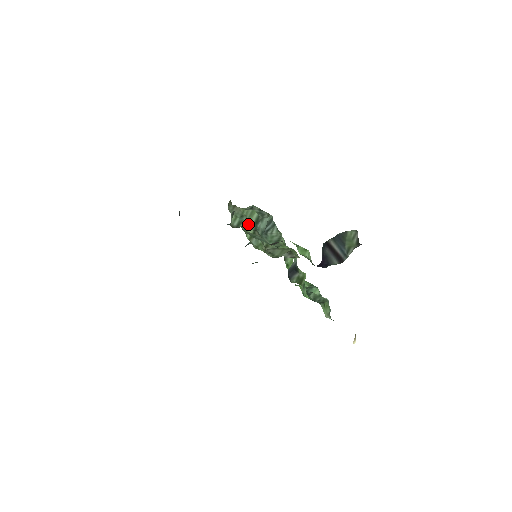
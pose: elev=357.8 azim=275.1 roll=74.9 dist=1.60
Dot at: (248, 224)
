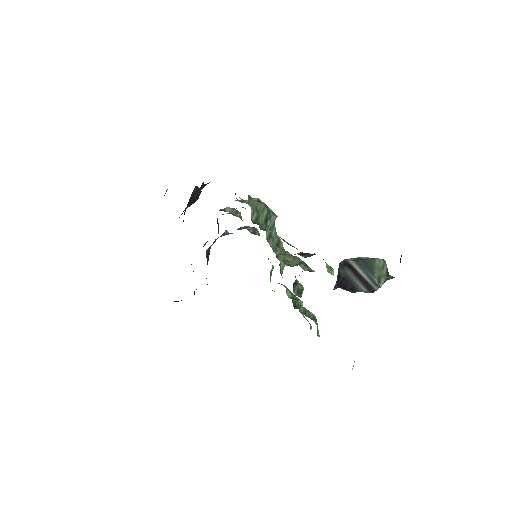
Dot at: (260, 221)
